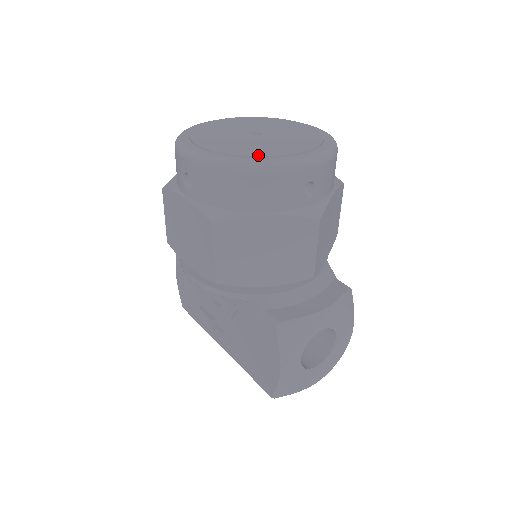
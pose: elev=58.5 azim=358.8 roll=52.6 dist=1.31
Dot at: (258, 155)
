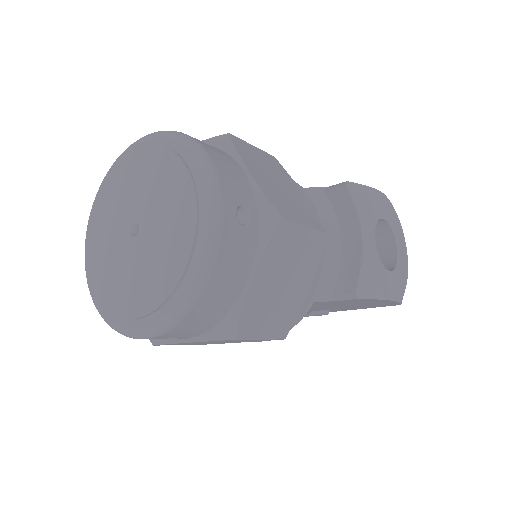
Dot at: (182, 270)
